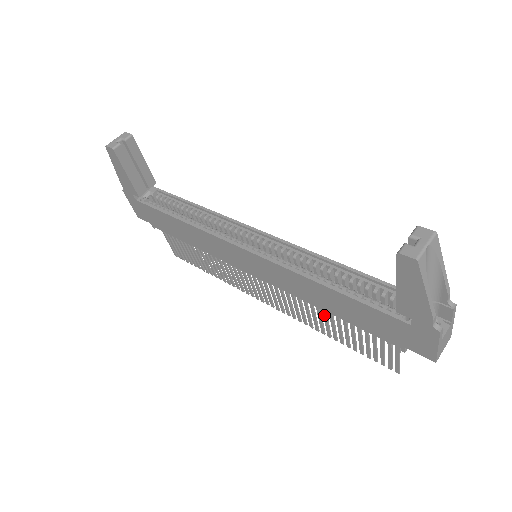
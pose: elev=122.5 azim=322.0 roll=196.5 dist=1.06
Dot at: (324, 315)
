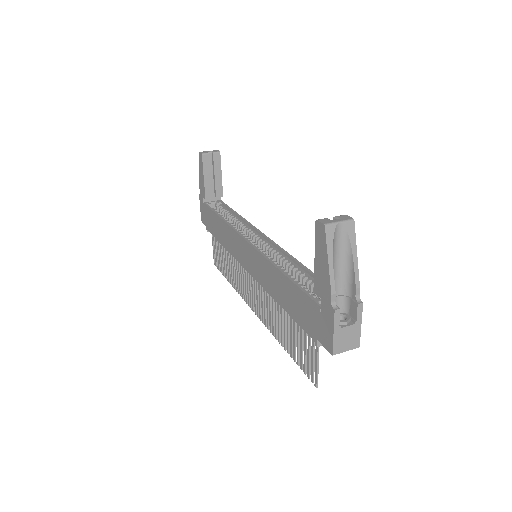
Dot at: (281, 315)
